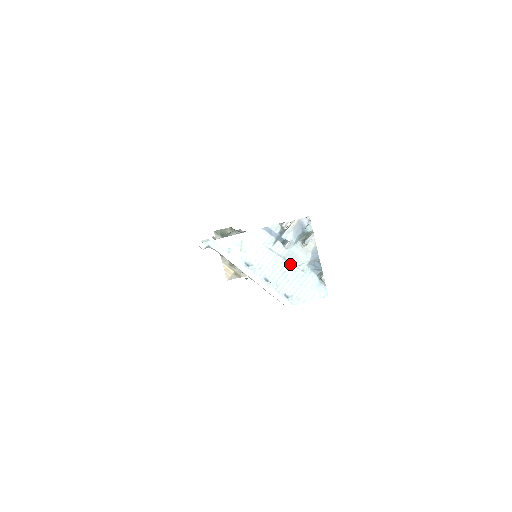
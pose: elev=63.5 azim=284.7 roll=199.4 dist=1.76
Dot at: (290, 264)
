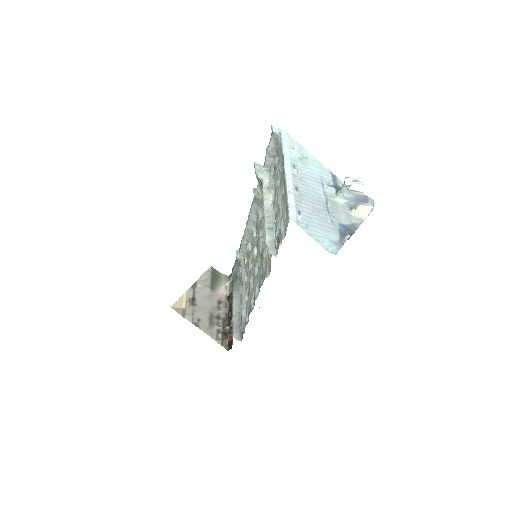
Dot at: (327, 207)
